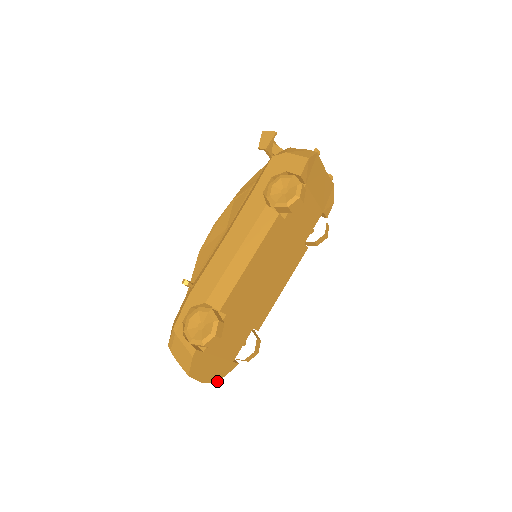
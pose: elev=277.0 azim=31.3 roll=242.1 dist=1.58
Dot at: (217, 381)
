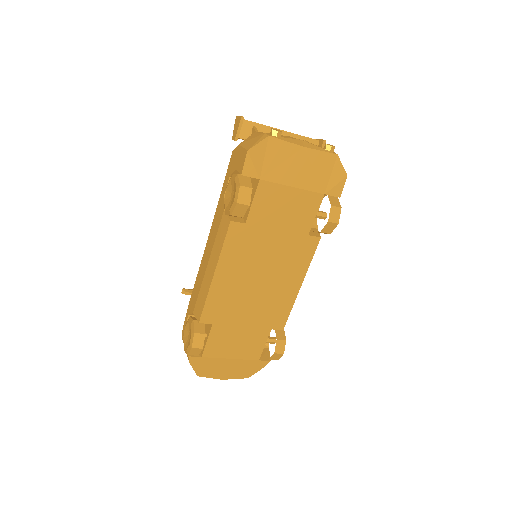
Dot at: (248, 377)
